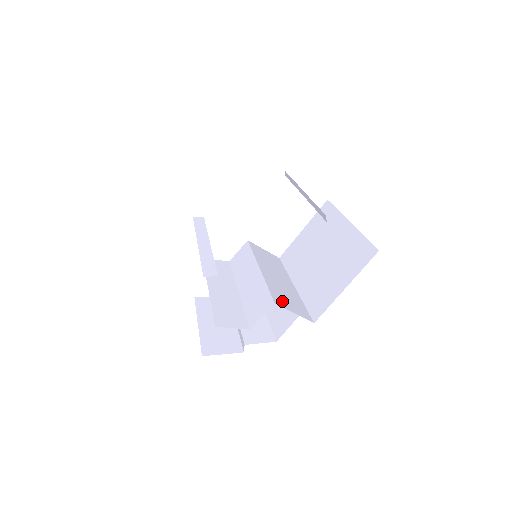
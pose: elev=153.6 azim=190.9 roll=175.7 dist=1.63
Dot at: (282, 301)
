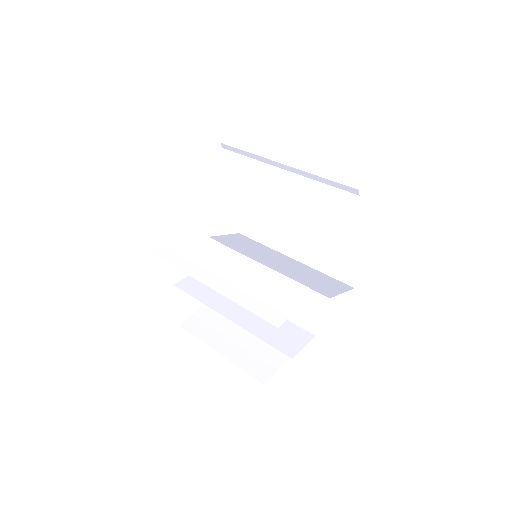
Dot at: (324, 289)
